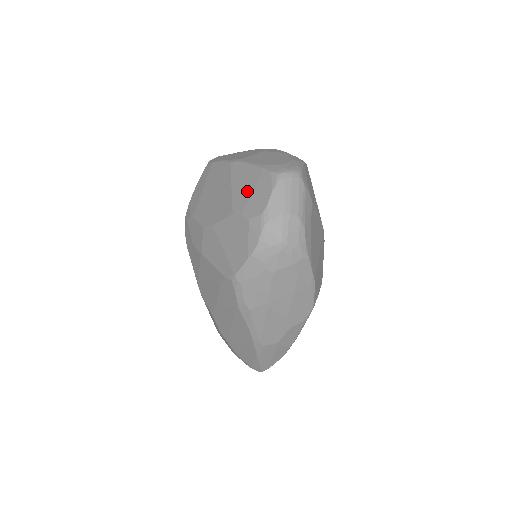
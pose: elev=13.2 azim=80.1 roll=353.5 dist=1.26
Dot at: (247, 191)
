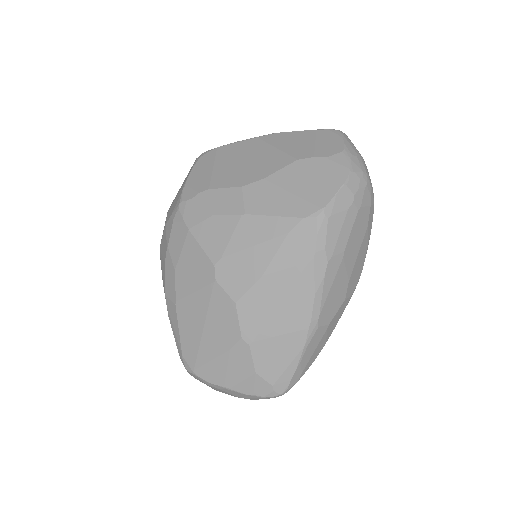
Dot at: (306, 144)
